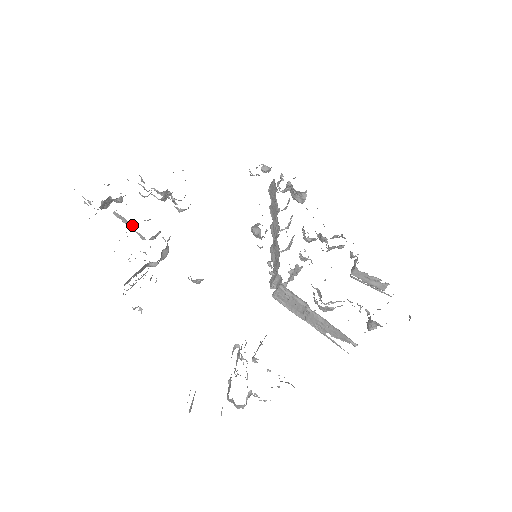
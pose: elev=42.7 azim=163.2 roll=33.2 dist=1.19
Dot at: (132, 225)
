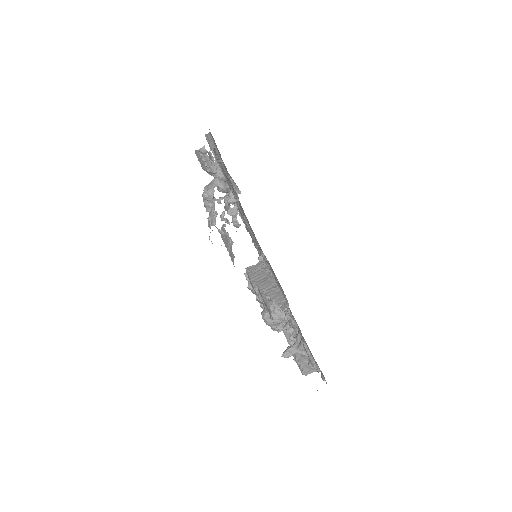
Dot at: occluded
